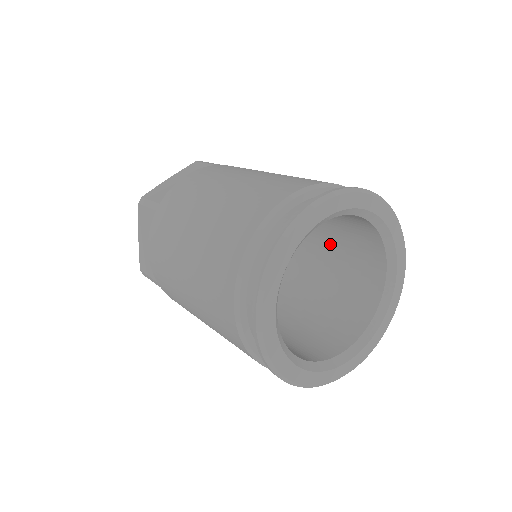
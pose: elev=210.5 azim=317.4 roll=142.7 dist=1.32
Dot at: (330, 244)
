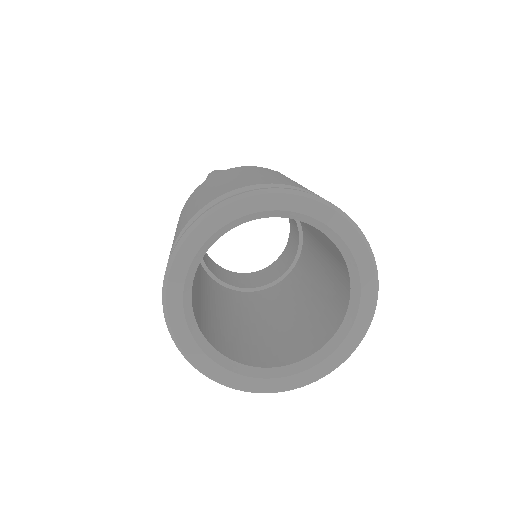
Dot at: (323, 284)
